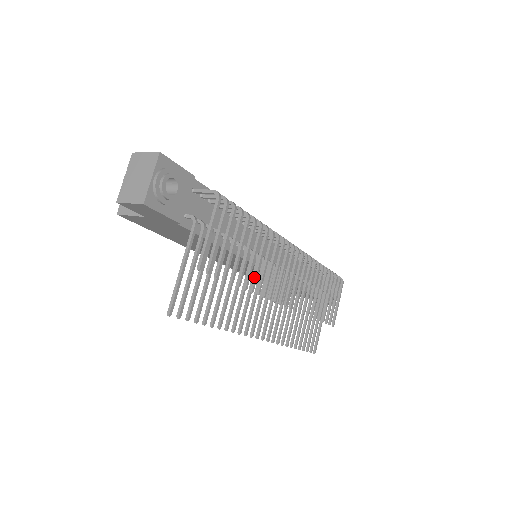
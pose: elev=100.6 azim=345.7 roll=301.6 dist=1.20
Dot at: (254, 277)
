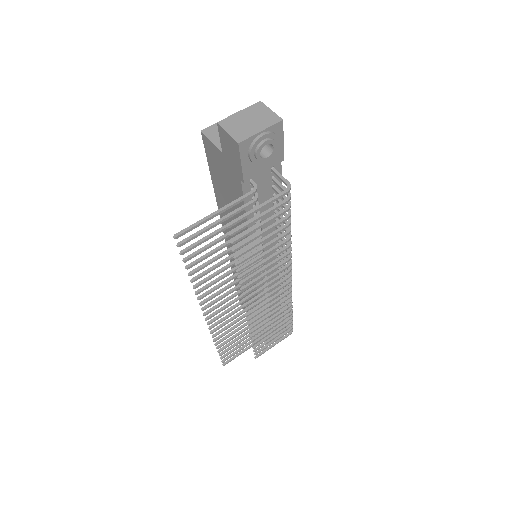
Dot at: (250, 269)
